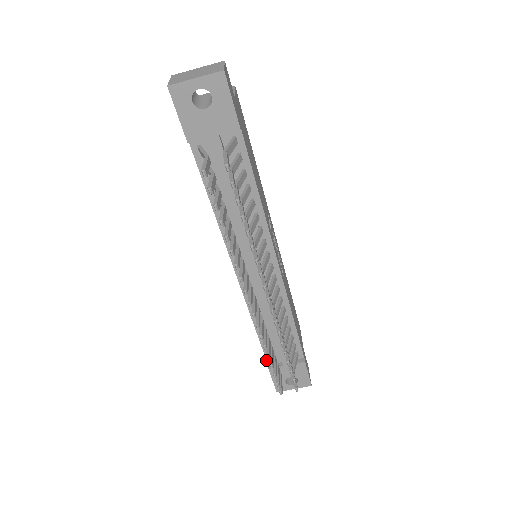
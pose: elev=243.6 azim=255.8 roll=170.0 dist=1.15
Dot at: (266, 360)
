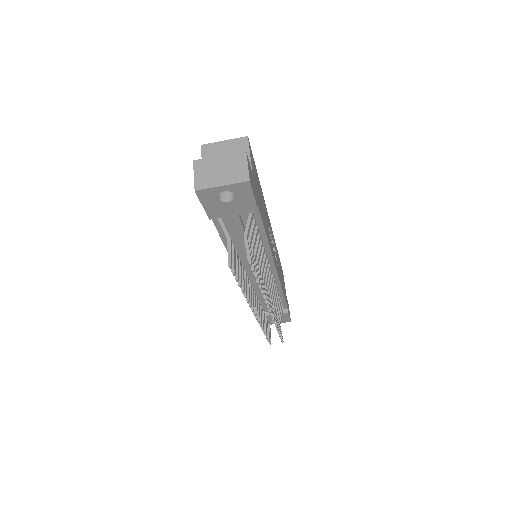
Dot at: occluded
